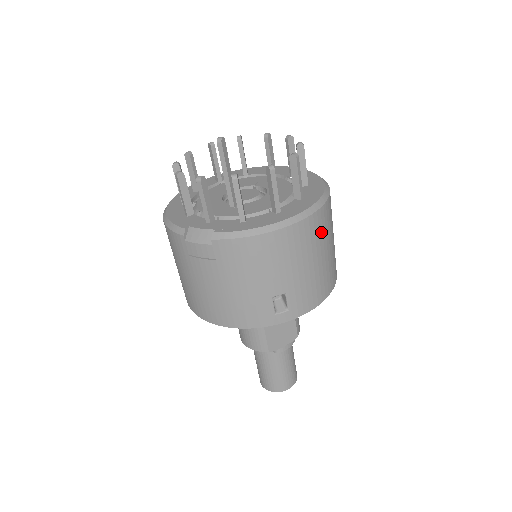
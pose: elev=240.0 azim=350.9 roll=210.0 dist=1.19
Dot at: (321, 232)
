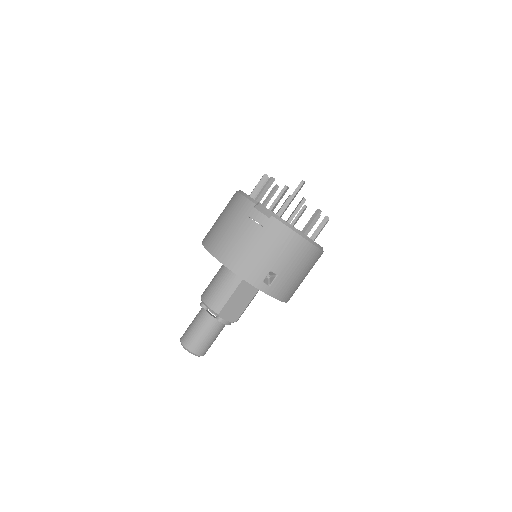
Dot at: (312, 263)
